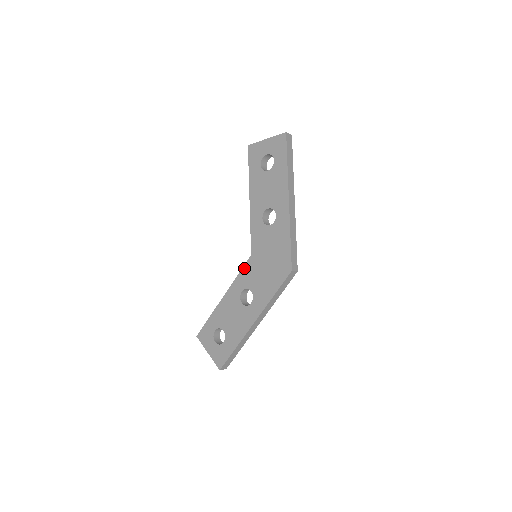
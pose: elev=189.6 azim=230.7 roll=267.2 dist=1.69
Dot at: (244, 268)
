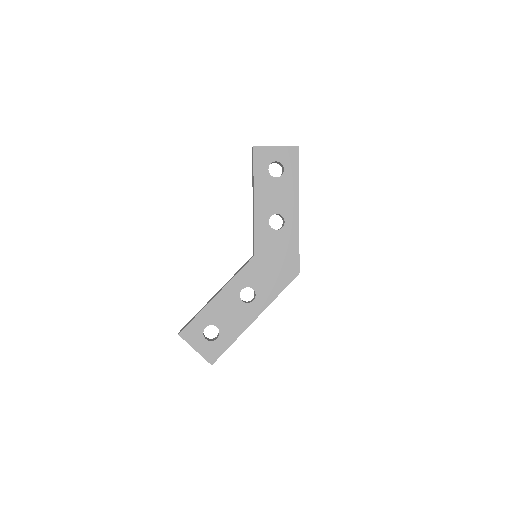
Dot at: (246, 267)
